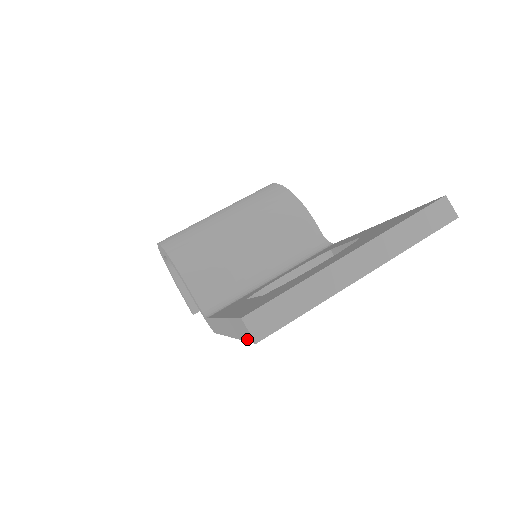
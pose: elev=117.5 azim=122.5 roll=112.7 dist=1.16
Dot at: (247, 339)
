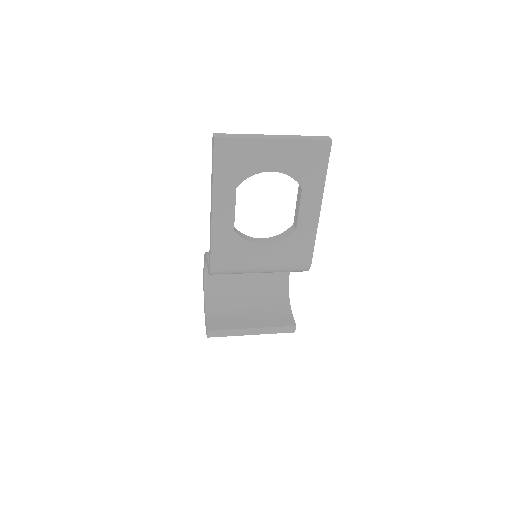
Dot at: (213, 152)
